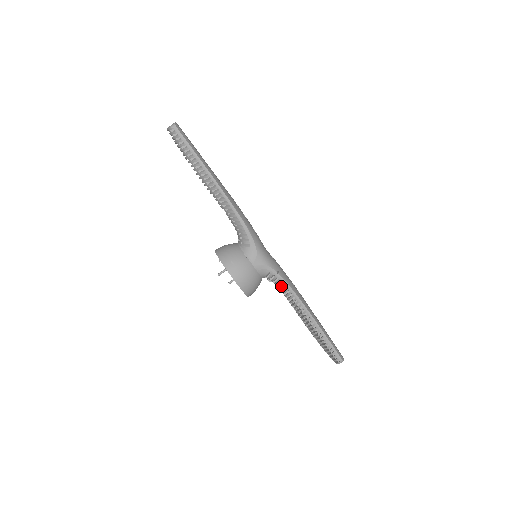
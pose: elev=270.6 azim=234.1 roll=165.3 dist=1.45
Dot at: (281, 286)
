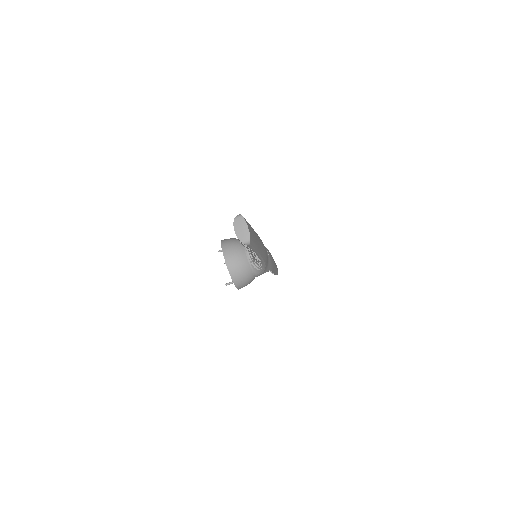
Dot at: occluded
